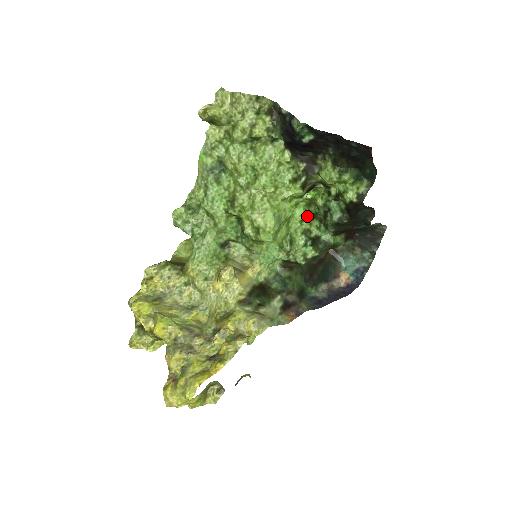
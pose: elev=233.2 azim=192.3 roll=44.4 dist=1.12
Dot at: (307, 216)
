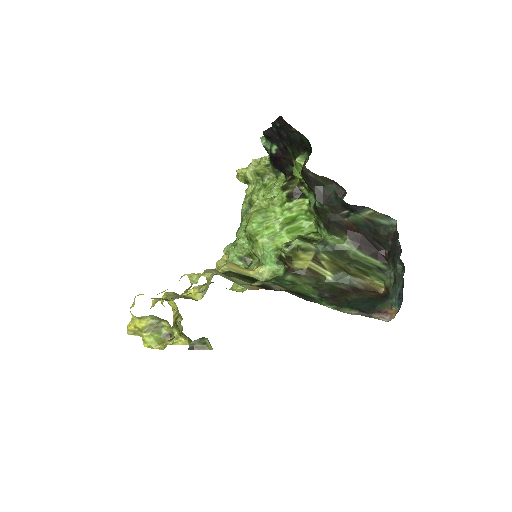
Dot at: (317, 232)
